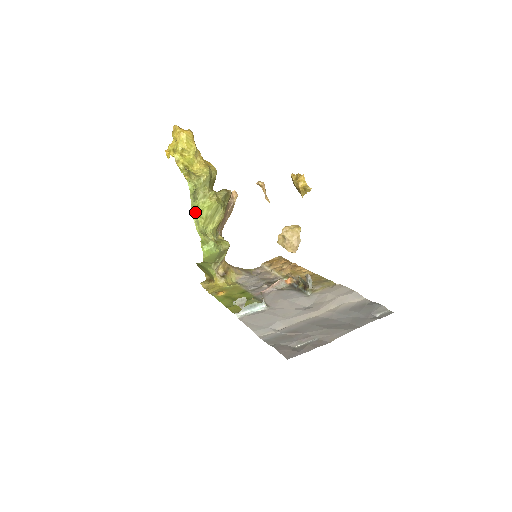
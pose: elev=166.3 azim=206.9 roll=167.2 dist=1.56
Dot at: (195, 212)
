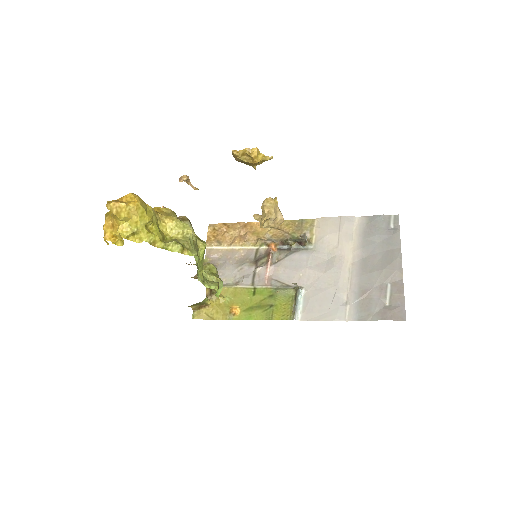
Dot at: occluded
